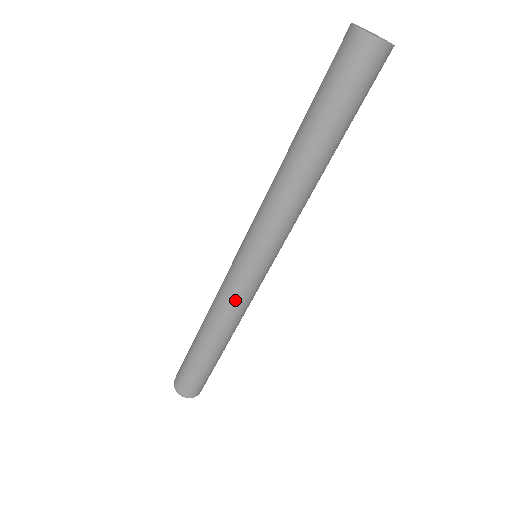
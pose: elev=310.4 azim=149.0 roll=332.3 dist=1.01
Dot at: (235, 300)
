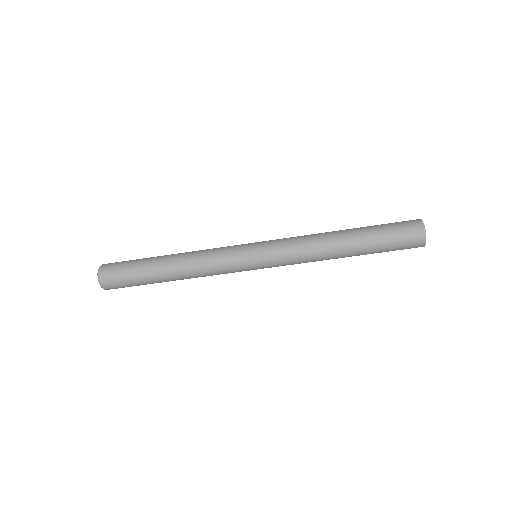
Dot at: (219, 252)
